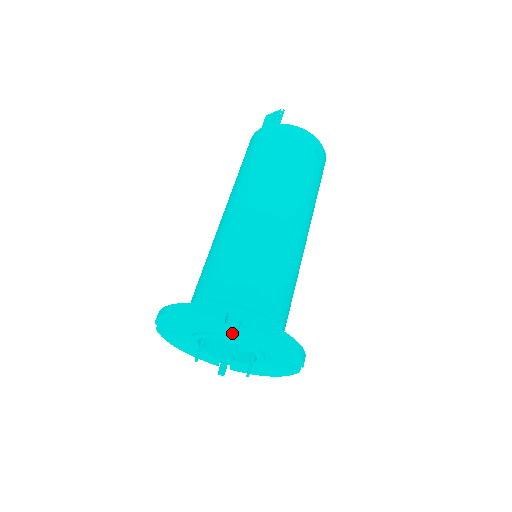
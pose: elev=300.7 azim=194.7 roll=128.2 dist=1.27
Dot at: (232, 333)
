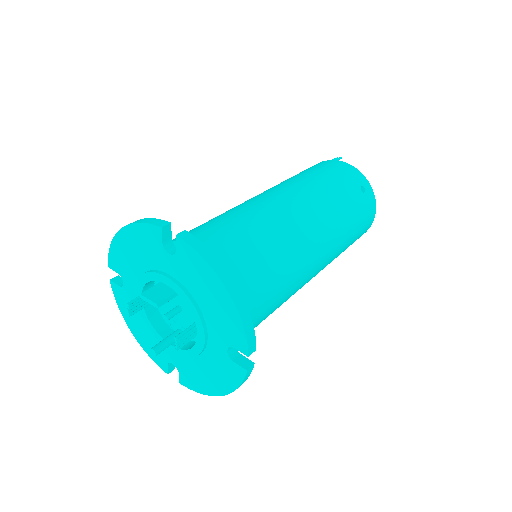
Dot at: (171, 268)
